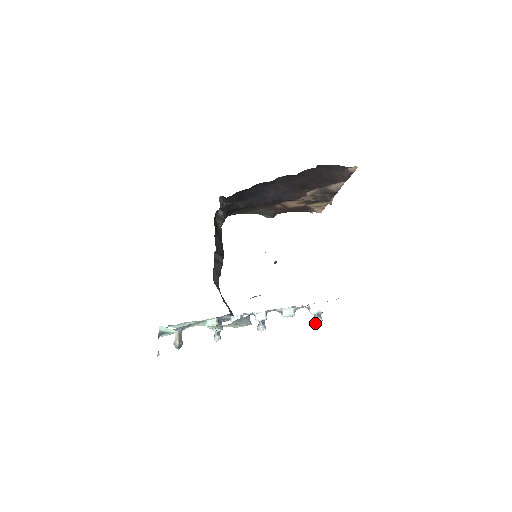
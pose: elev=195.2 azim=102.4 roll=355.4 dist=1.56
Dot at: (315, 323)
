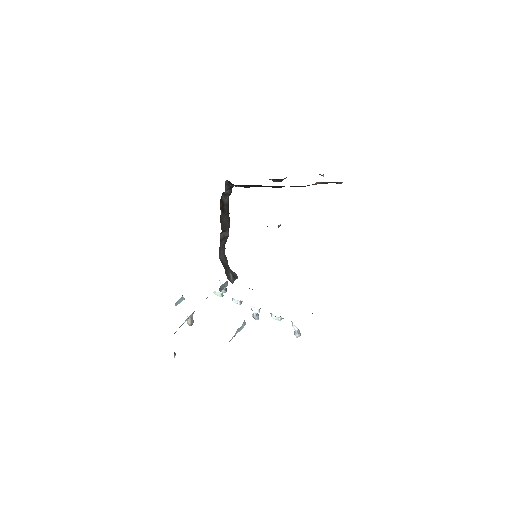
Dot at: (295, 335)
